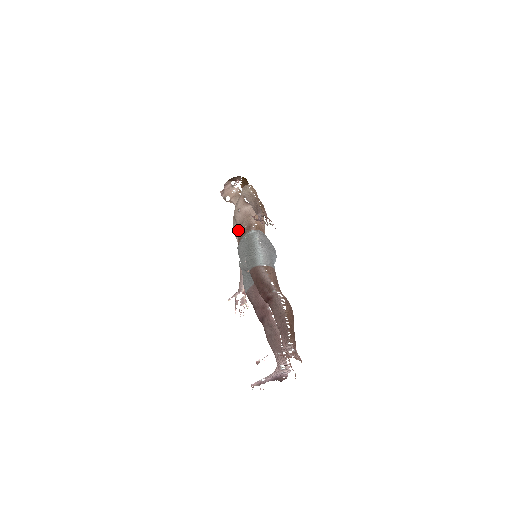
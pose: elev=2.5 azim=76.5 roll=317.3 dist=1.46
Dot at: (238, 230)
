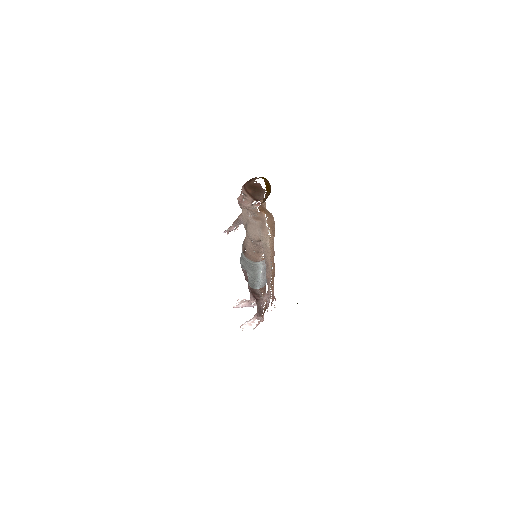
Dot at: occluded
